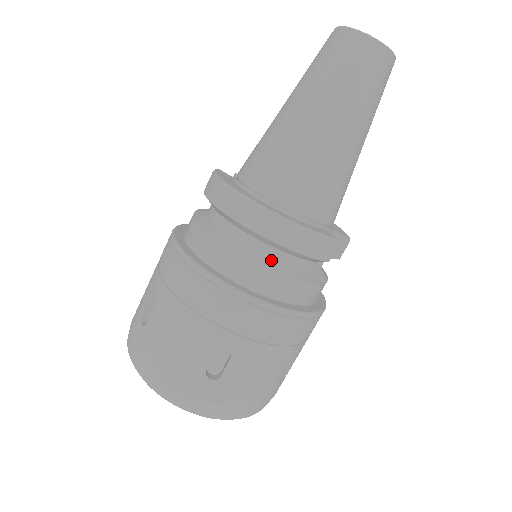
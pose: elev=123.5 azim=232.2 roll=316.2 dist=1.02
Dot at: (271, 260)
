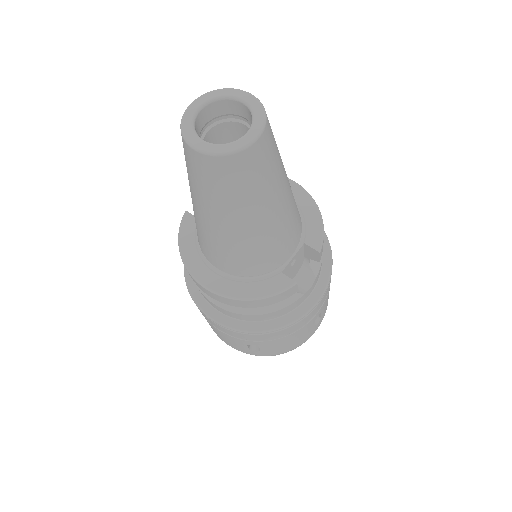
Dot at: occluded
